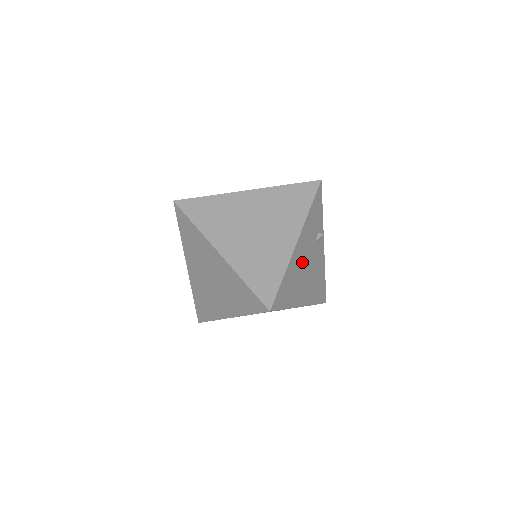
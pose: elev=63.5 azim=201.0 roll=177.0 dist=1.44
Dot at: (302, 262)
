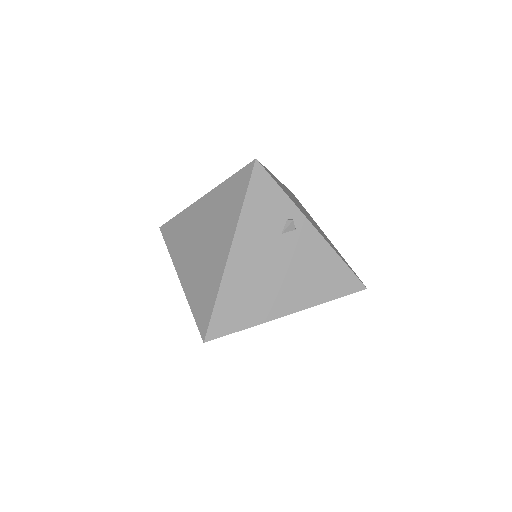
Dot at: (258, 268)
